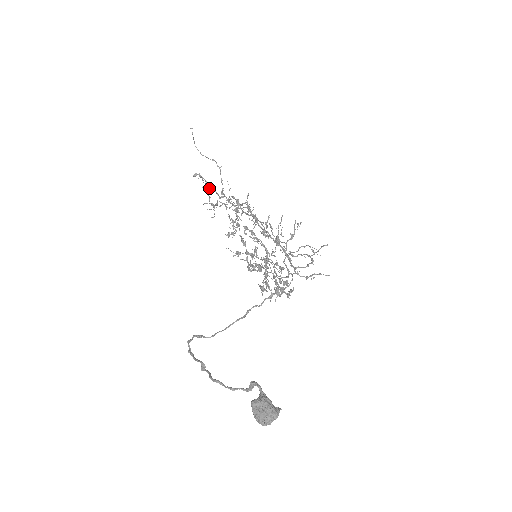
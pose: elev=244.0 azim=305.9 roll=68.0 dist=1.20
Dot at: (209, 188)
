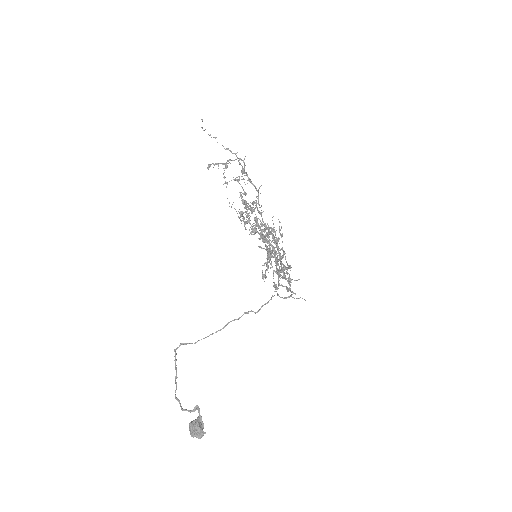
Dot at: occluded
